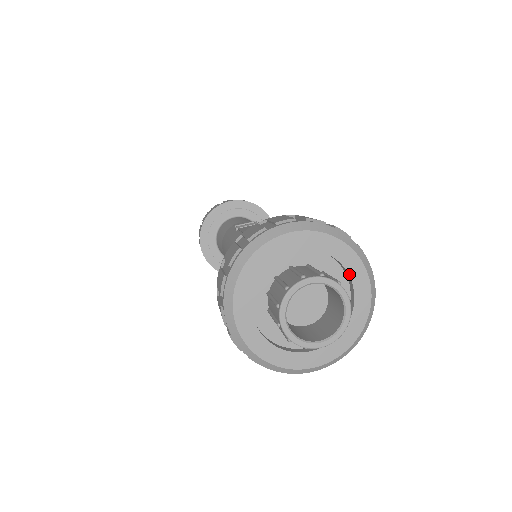
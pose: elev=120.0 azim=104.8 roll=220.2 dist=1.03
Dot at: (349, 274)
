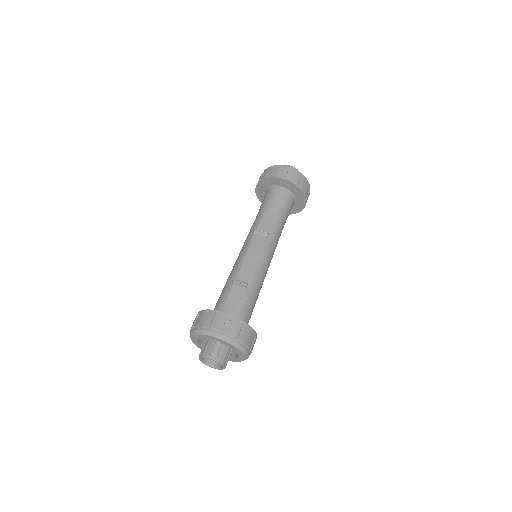
Dot at: (236, 352)
